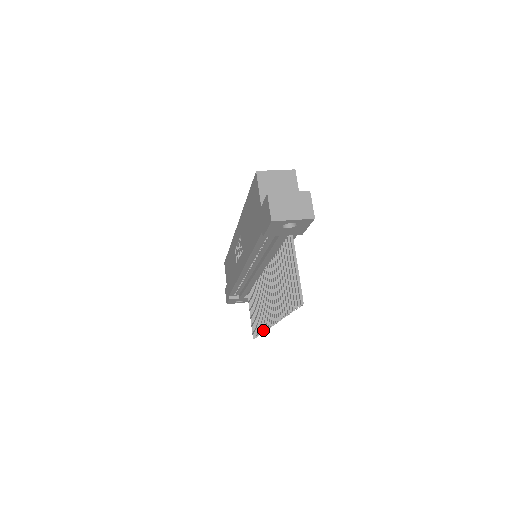
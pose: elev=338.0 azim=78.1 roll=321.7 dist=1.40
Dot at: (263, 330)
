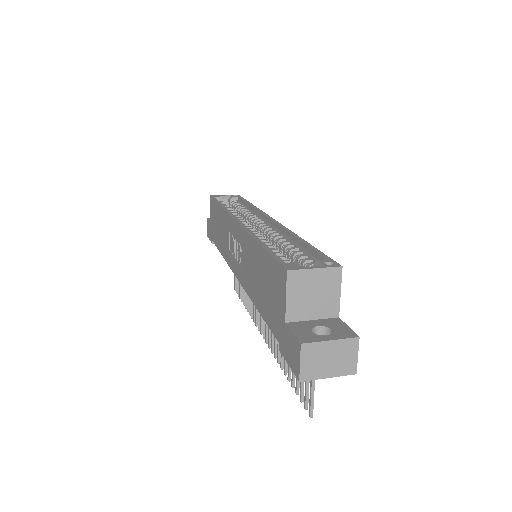
Dot at: (249, 314)
